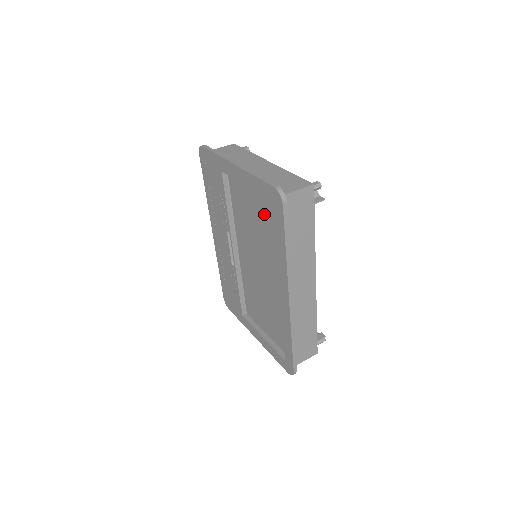
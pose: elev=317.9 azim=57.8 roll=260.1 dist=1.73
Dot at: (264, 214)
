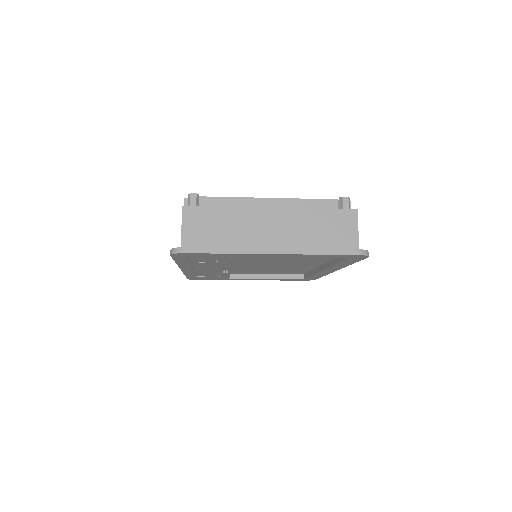
Dot at: occluded
